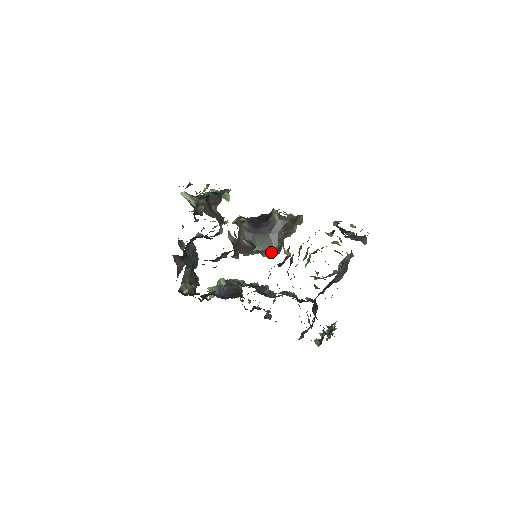
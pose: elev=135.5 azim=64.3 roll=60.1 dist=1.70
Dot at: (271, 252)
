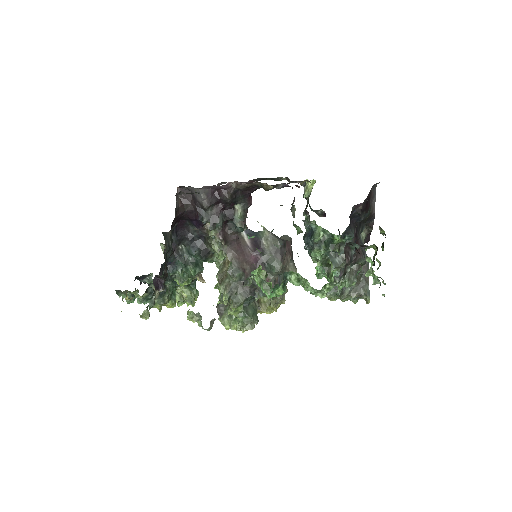
Dot at: (279, 239)
